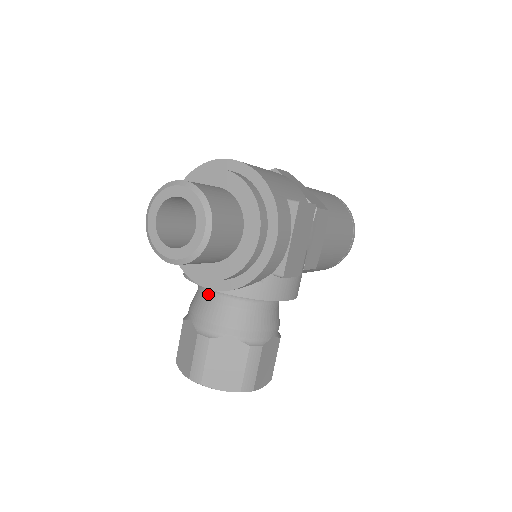
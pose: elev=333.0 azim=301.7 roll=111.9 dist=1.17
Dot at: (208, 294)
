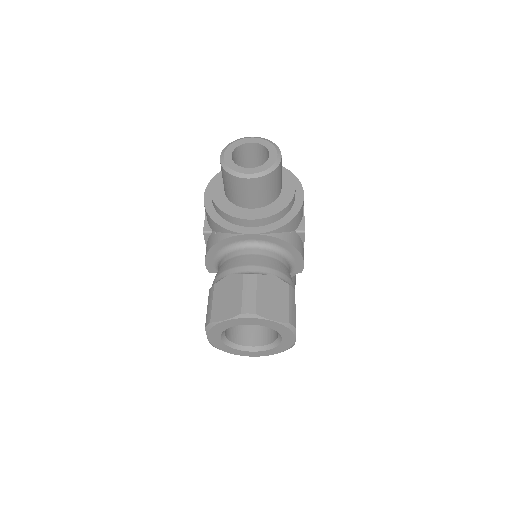
Dot at: (243, 251)
